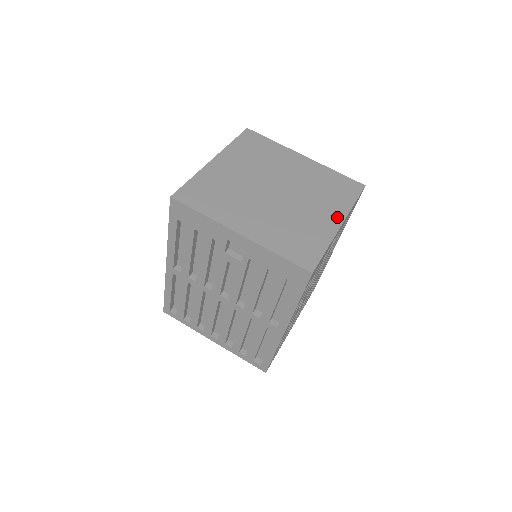
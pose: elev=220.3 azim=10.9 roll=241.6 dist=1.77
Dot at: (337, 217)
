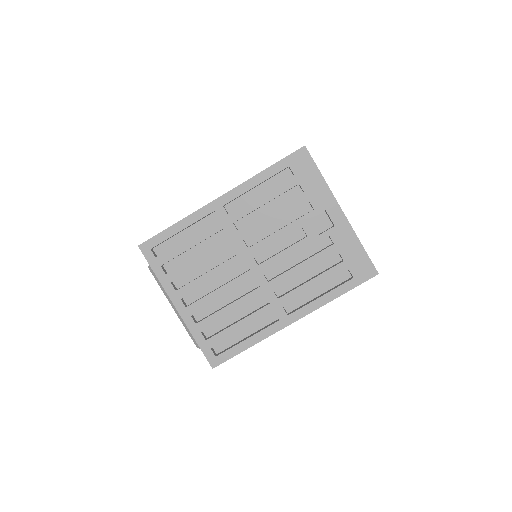
Dot at: occluded
